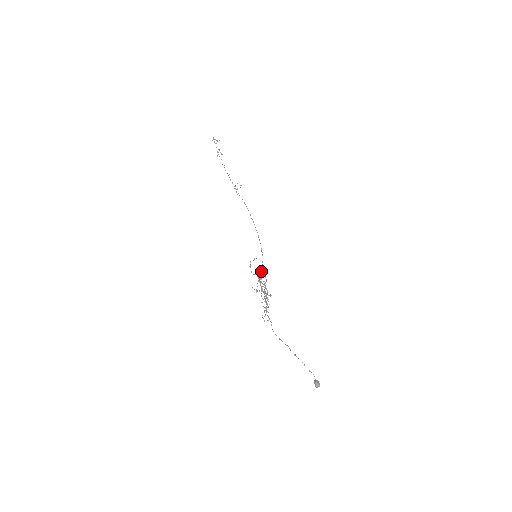
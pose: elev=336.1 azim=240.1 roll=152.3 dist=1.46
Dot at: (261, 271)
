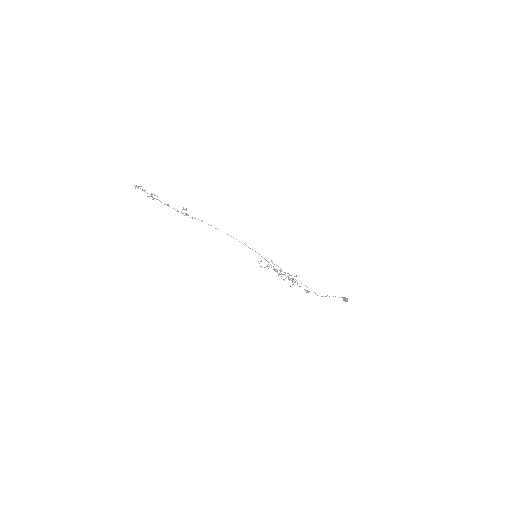
Dot at: occluded
